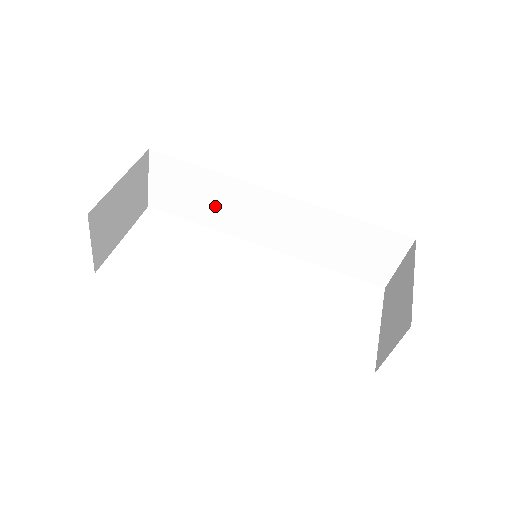
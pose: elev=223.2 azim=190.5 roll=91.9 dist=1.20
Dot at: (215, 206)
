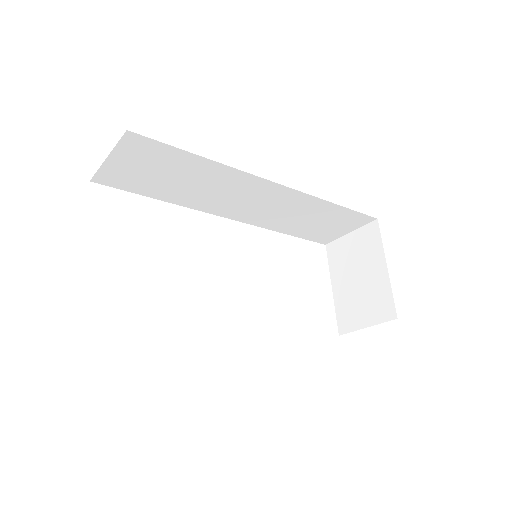
Dot at: (191, 187)
